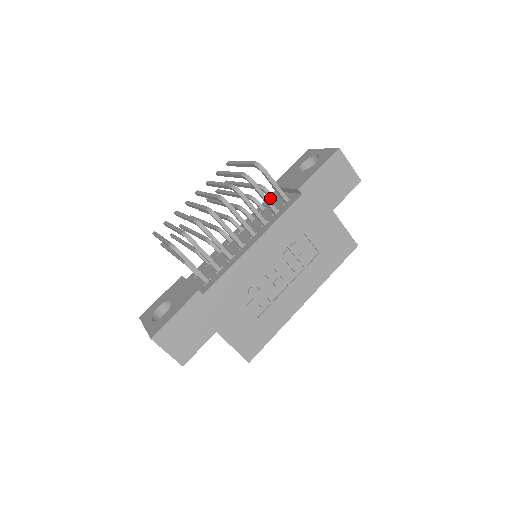
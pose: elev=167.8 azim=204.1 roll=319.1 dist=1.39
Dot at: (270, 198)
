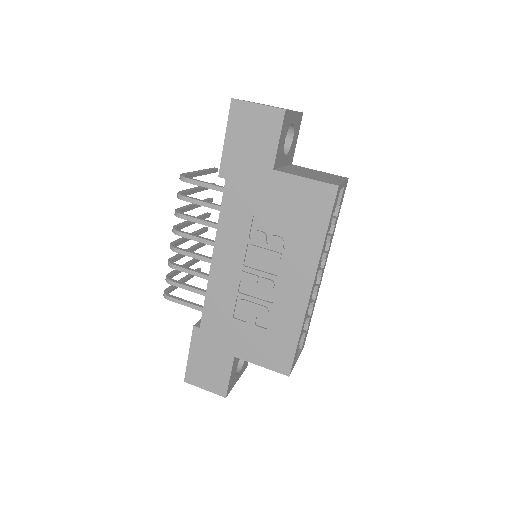
Dot at: occluded
